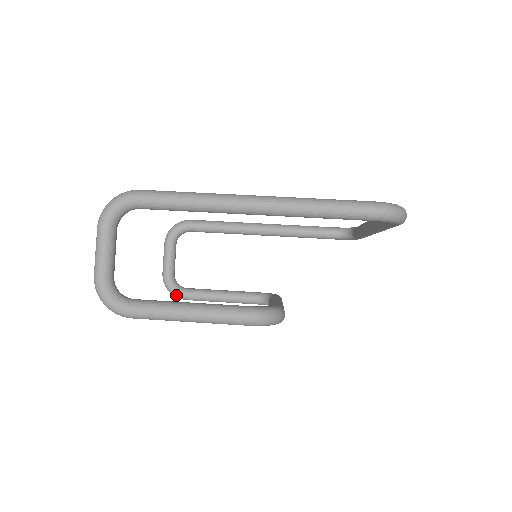
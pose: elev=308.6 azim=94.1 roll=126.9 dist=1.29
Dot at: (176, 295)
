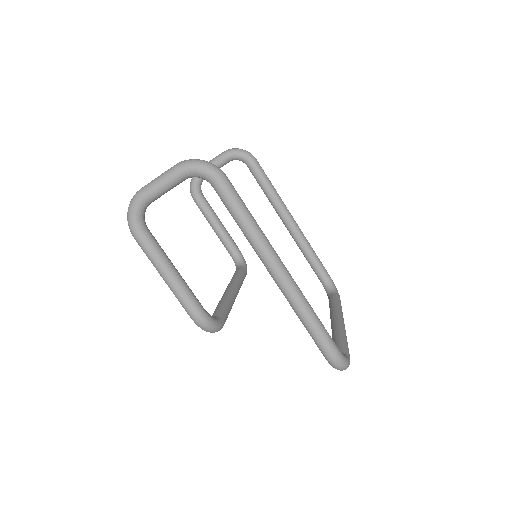
Dot at: (192, 192)
